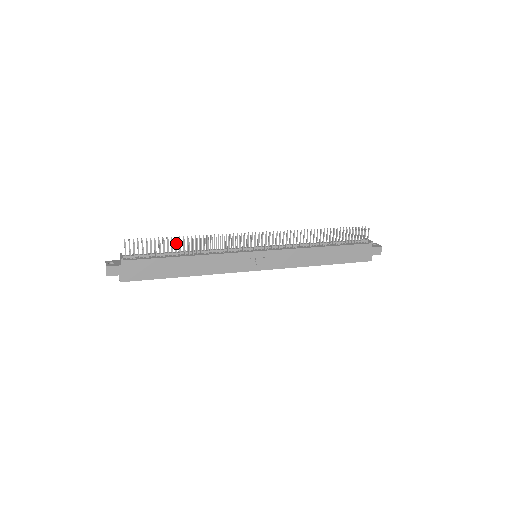
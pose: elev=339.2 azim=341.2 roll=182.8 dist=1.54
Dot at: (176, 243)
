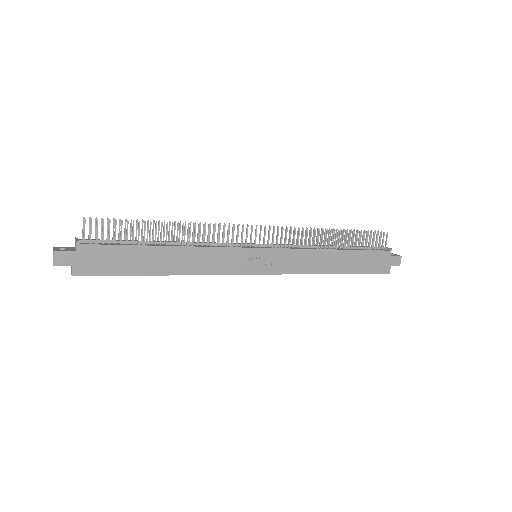
Dot at: (155, 227)
